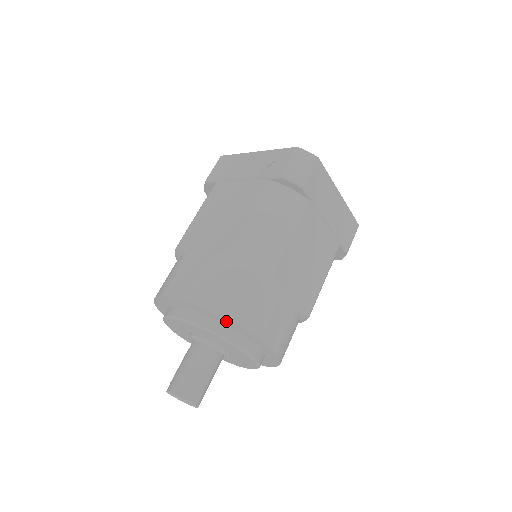
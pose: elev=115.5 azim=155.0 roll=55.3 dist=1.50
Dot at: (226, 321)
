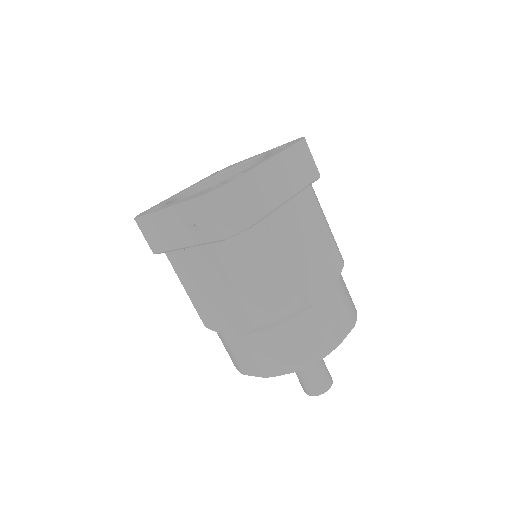
Dot at: (307, 363)
